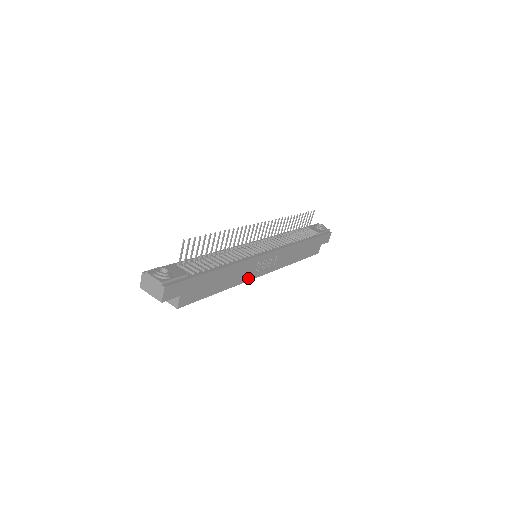
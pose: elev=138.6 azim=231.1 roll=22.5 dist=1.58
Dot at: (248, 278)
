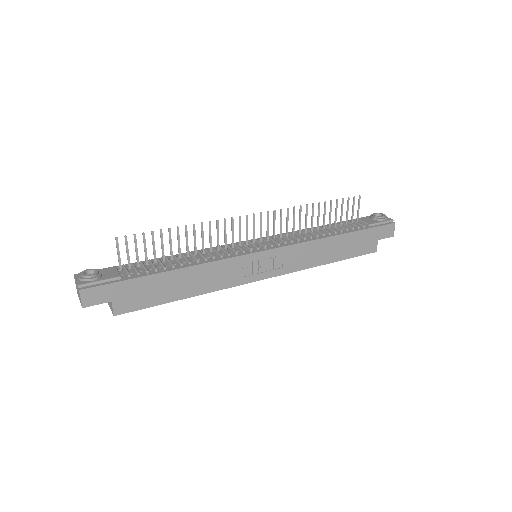
Dot at: (235, 282)
